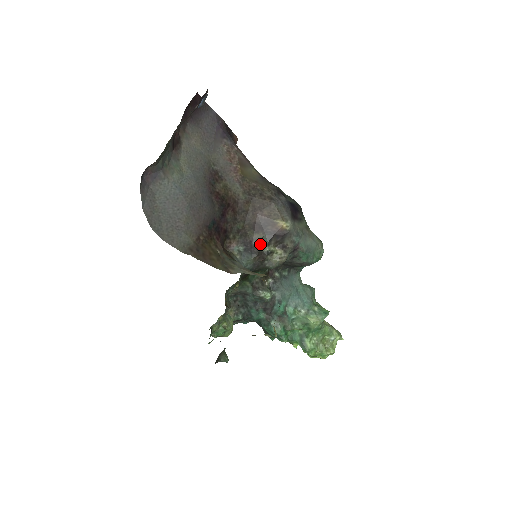
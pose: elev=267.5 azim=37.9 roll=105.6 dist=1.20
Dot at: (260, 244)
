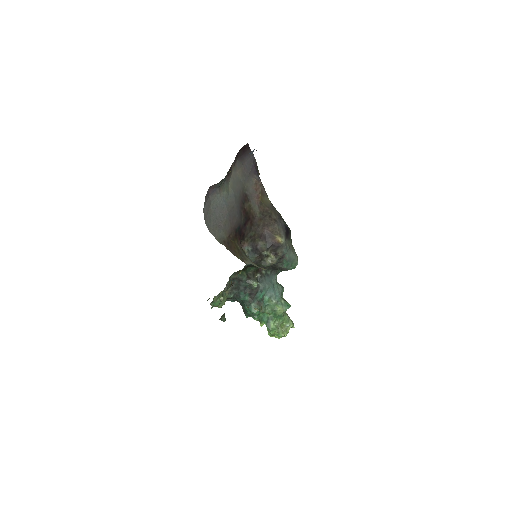
Dot at: (262, 249)
